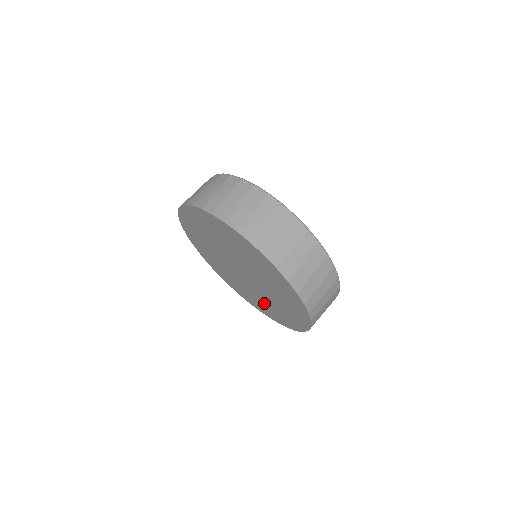
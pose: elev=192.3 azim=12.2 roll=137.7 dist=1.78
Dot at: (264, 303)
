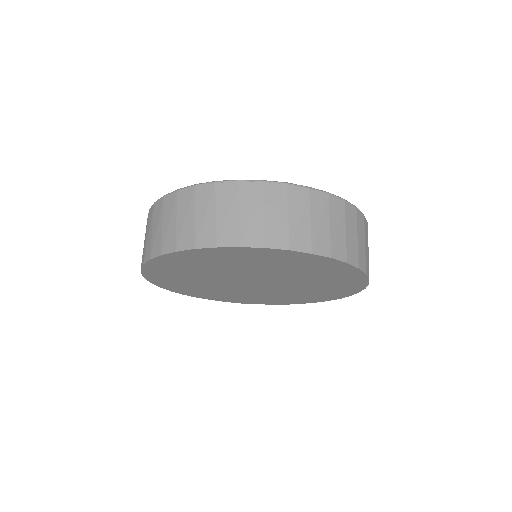
Dot at: (308, 292)
